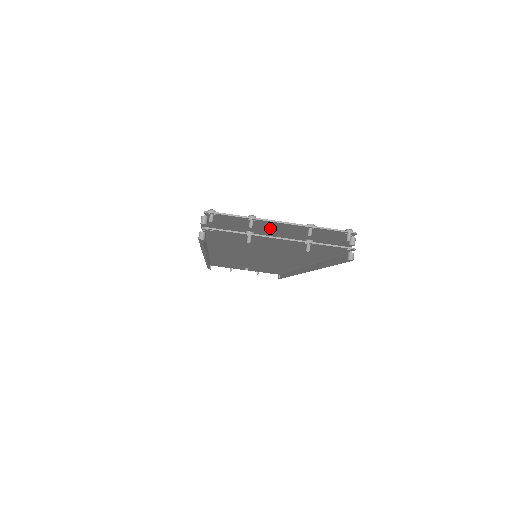
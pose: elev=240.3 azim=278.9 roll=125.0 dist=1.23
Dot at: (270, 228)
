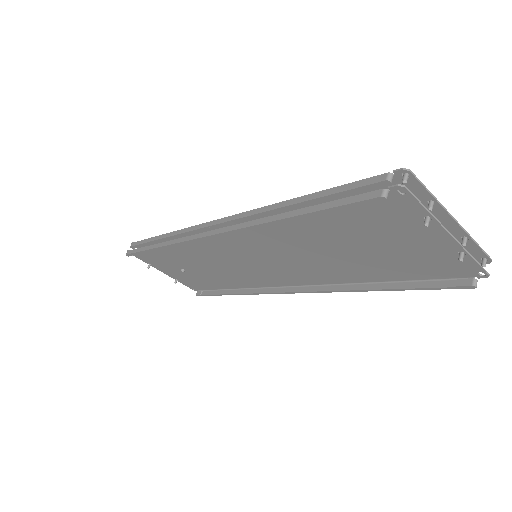
Dot at: occluded
